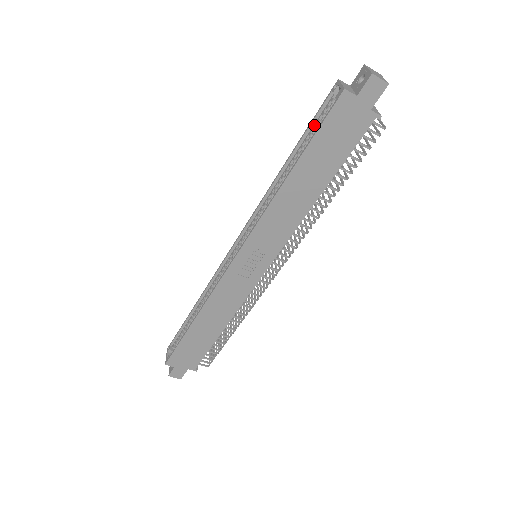
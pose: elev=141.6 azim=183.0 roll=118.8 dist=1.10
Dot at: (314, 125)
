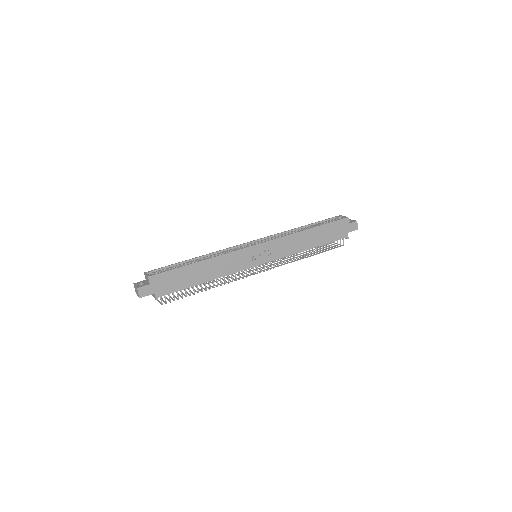
Dot at: (323, 222)
